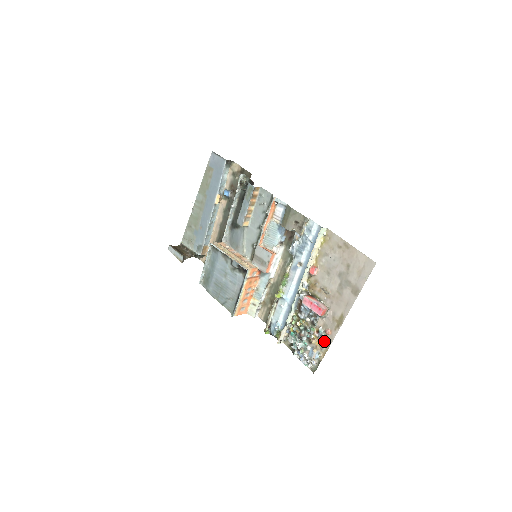
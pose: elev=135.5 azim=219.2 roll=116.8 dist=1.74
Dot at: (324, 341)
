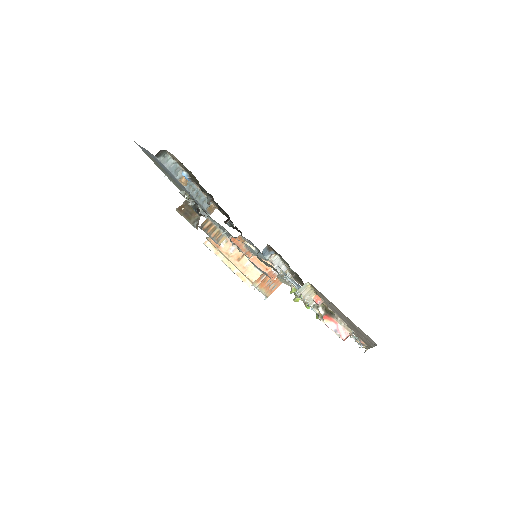
Dot at: (361, 344)
